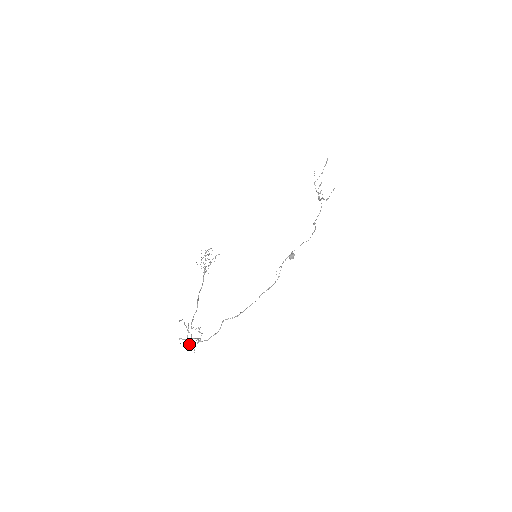
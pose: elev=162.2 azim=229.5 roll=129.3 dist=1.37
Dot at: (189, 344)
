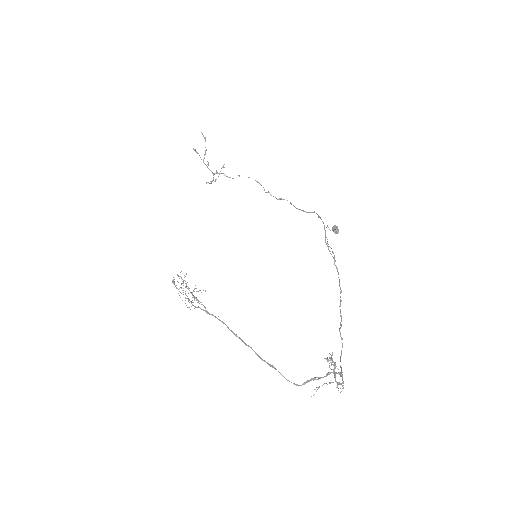
Dot at: (339, 384)
